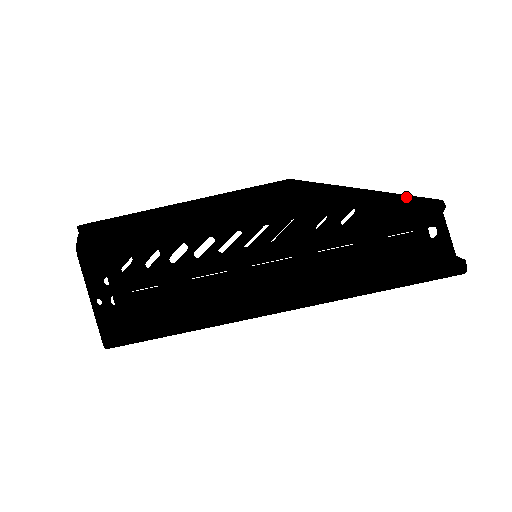
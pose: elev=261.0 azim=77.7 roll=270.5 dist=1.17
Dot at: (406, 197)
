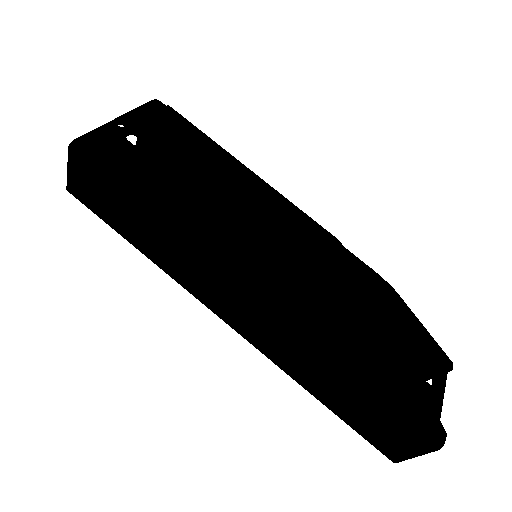
Dot at: occluded
